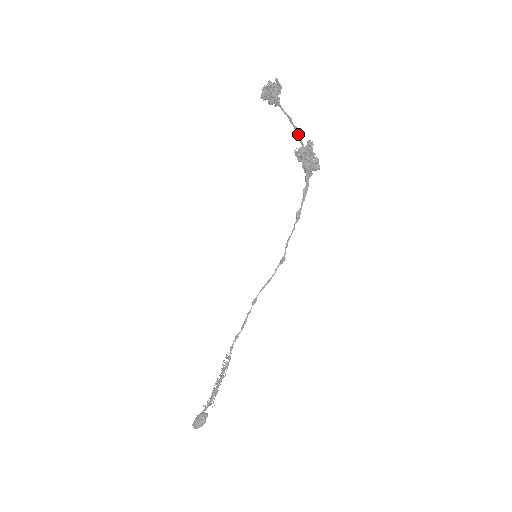
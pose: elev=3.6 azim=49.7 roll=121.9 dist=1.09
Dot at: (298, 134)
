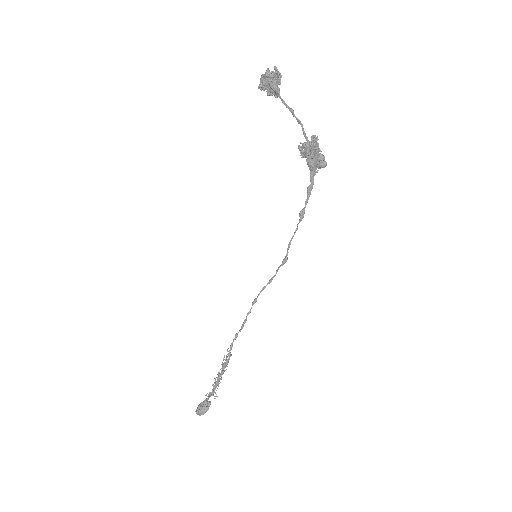
Dot at: (302, 128)
